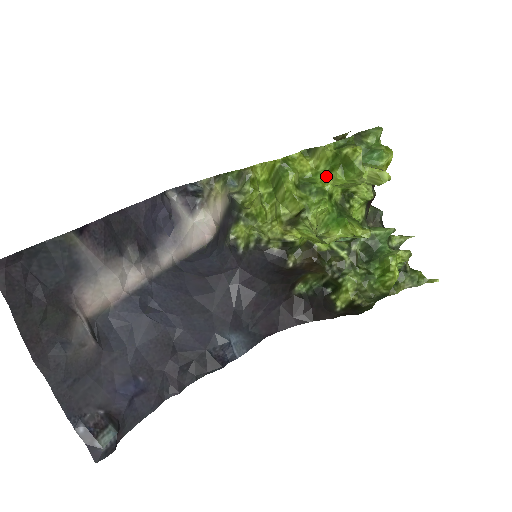
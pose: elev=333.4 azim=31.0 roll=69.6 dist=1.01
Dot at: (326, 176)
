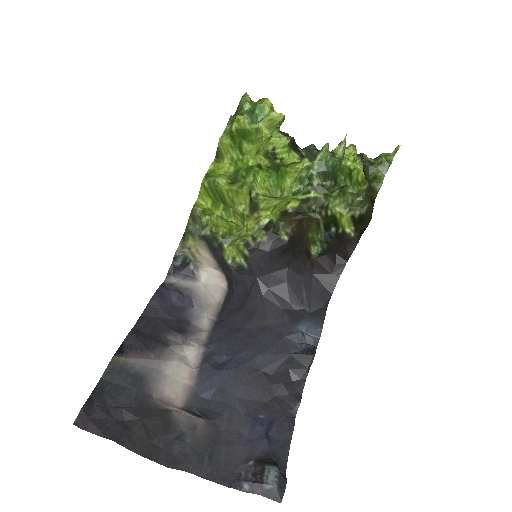
Dot at: (243, 158)
